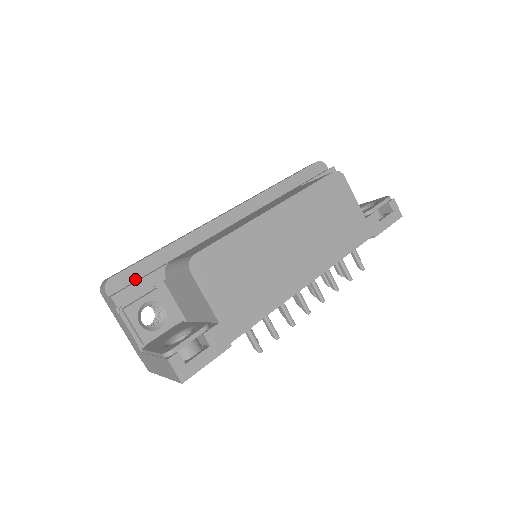
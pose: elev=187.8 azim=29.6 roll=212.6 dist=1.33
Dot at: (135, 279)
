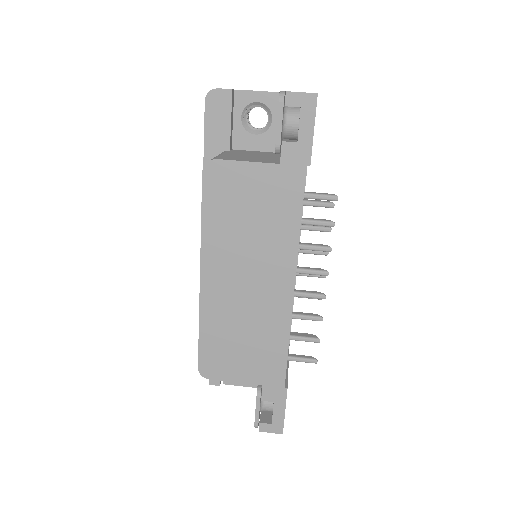
Dot at: occluded
